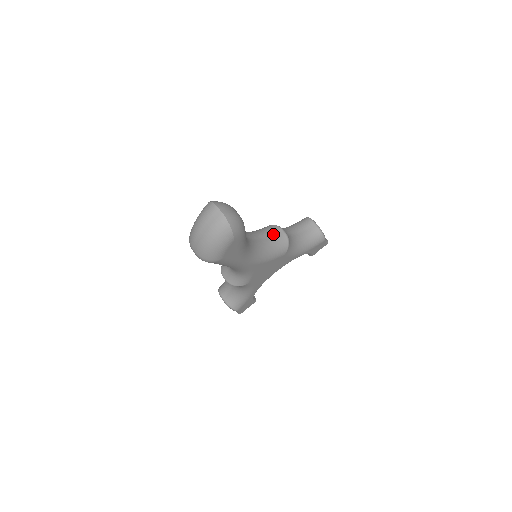
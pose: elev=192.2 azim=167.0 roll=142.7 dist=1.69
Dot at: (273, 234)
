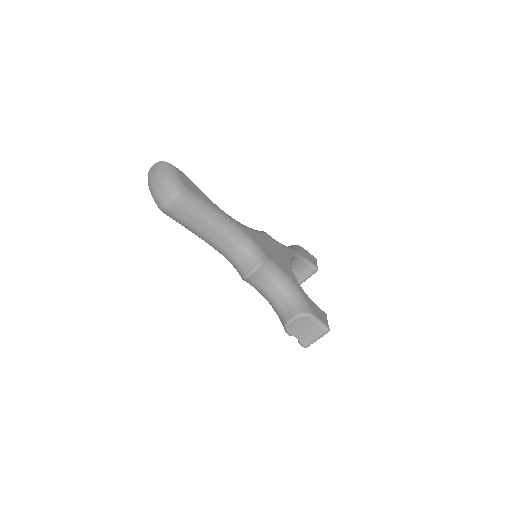
Dot at: occluded
